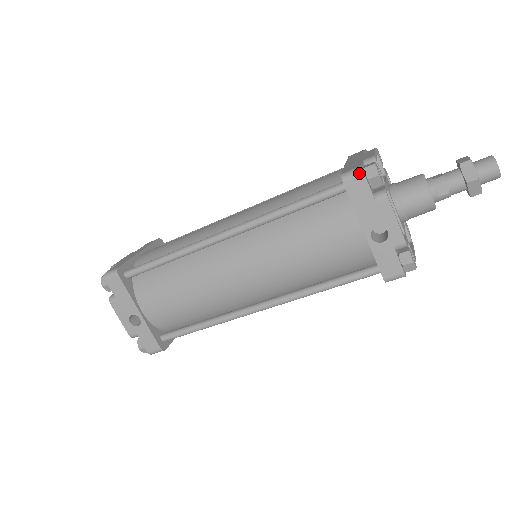
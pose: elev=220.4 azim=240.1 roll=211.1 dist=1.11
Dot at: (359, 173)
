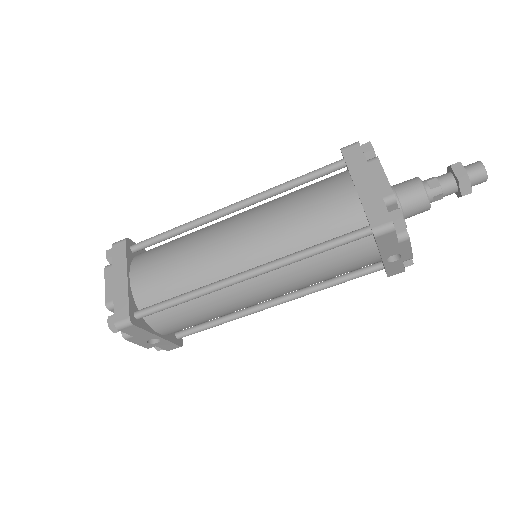
Dot at: (391, 230)
